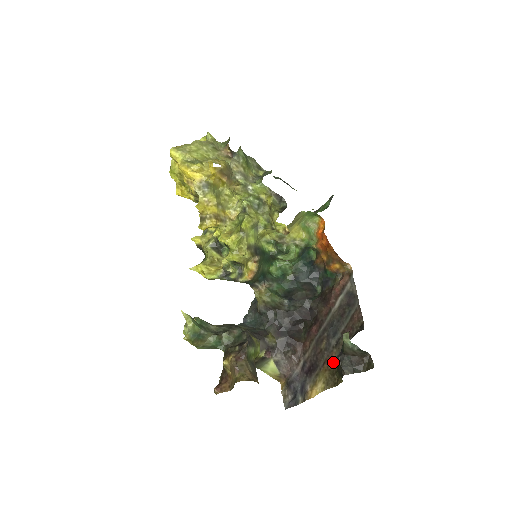
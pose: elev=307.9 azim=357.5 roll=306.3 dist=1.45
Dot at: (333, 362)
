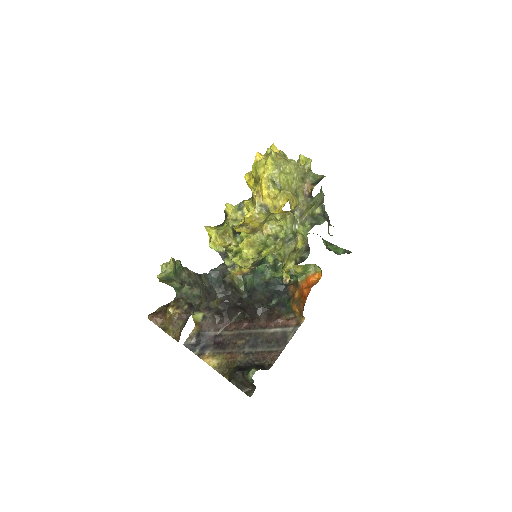
Dot at: (234, 361)
